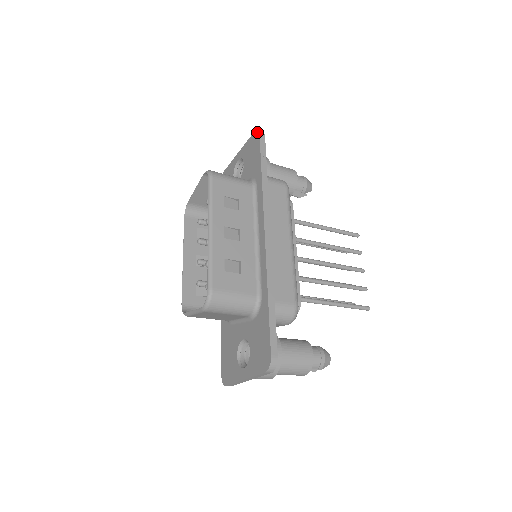
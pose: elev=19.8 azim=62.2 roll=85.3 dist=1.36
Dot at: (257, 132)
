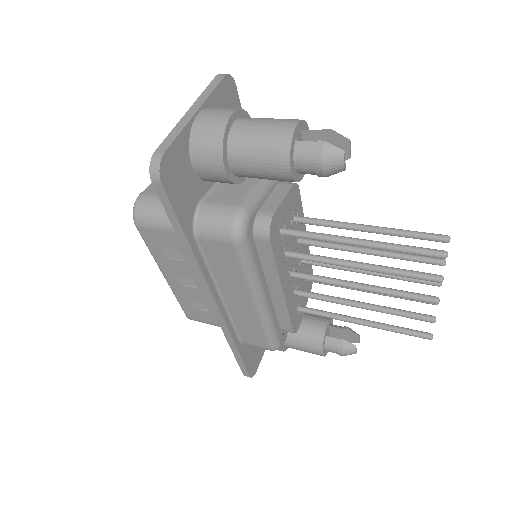
Dot at: (151, 169)
